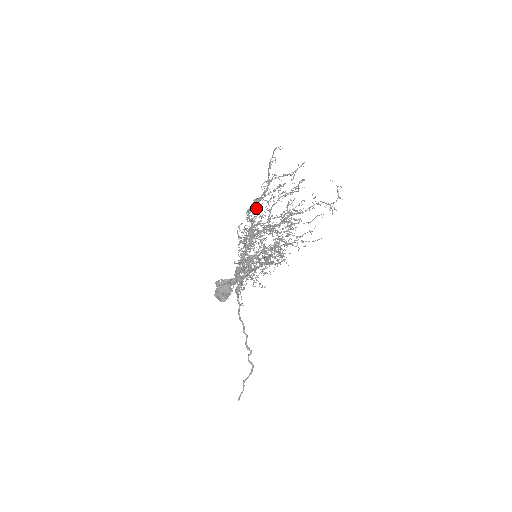
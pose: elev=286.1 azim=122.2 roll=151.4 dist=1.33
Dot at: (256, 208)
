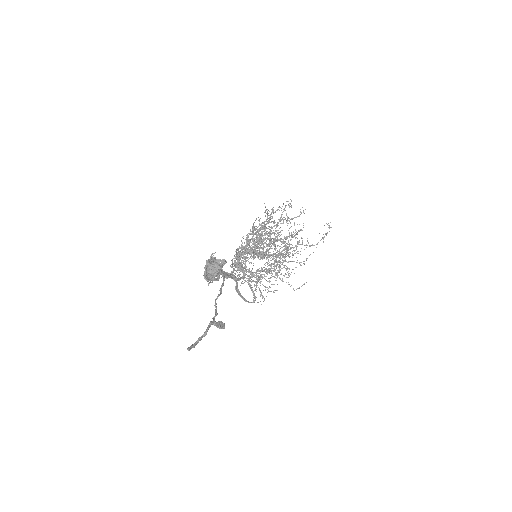
Dot at: (265, 232)
